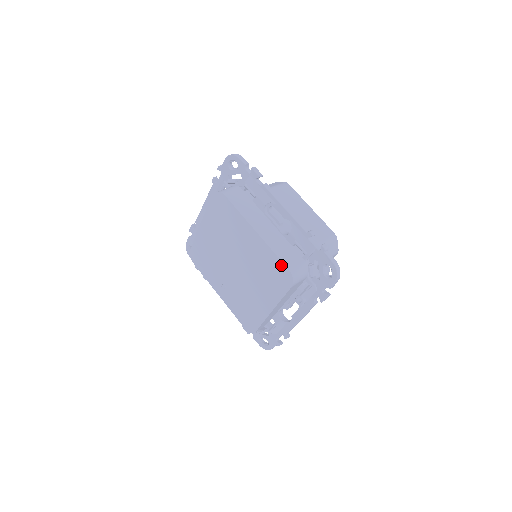
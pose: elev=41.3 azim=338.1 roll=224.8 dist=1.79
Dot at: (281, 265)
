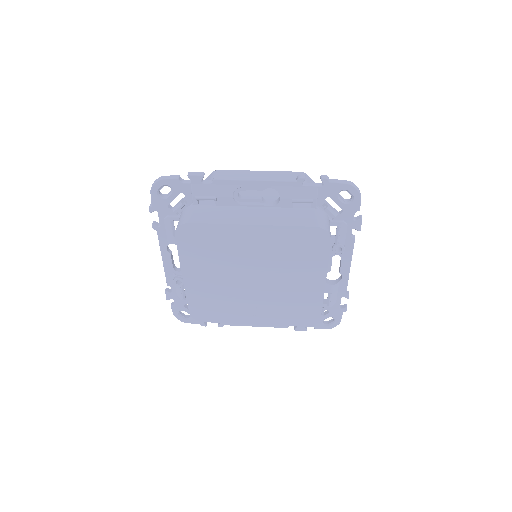
Dot at: (304, 230)
